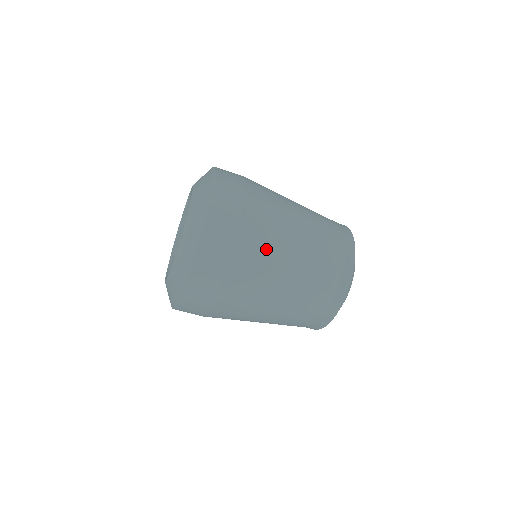
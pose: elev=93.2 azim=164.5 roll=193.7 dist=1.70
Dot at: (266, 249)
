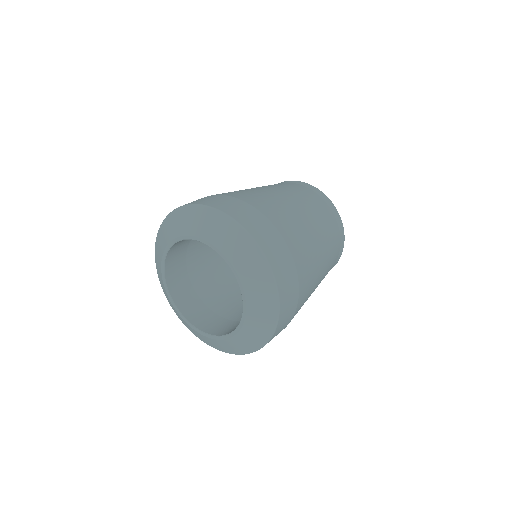
Dot at: (285, 213)
